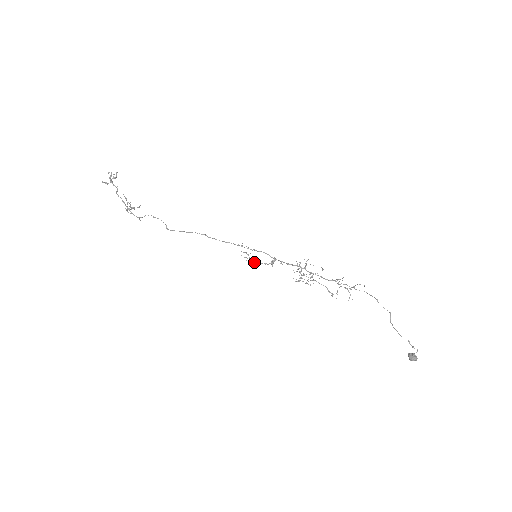
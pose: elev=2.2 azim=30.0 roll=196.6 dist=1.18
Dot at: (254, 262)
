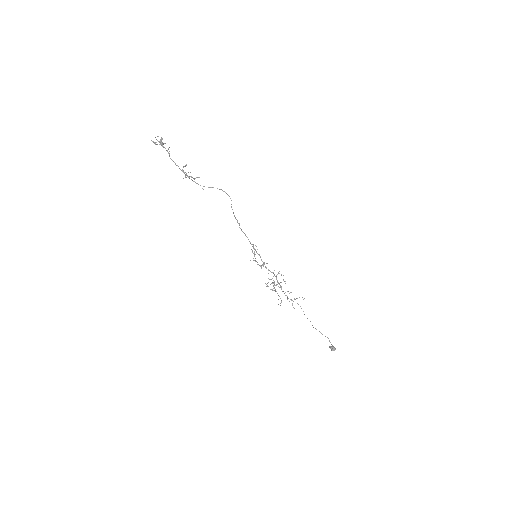
Dot at: (255, 260)
